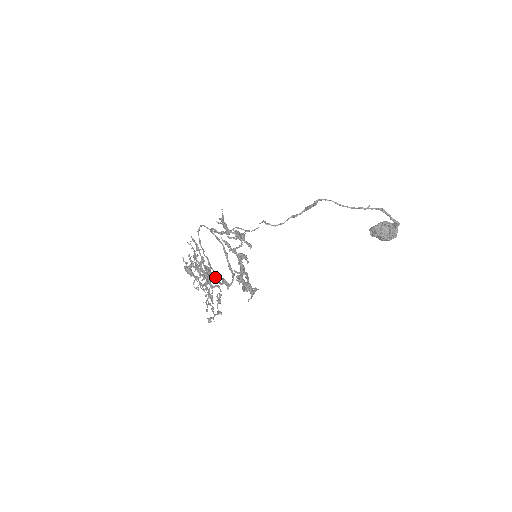
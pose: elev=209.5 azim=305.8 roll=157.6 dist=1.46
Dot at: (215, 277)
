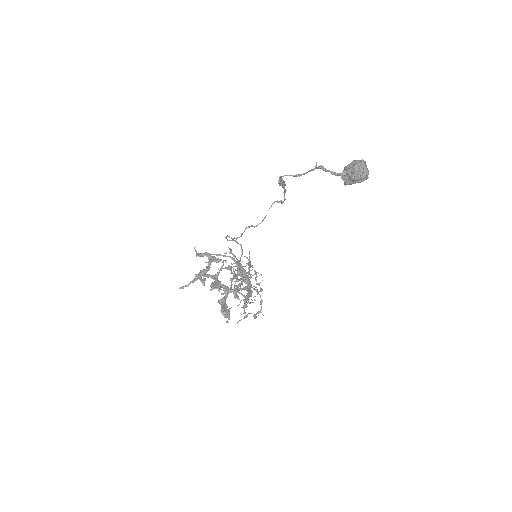
Dot at: occluded
